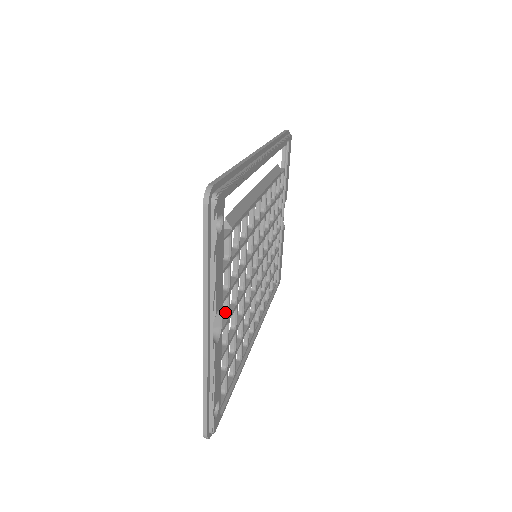
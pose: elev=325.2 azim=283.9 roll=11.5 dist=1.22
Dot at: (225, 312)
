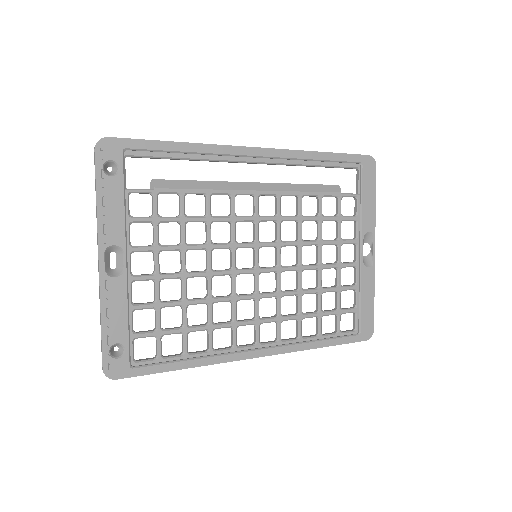
Dot at: (154, 269)
